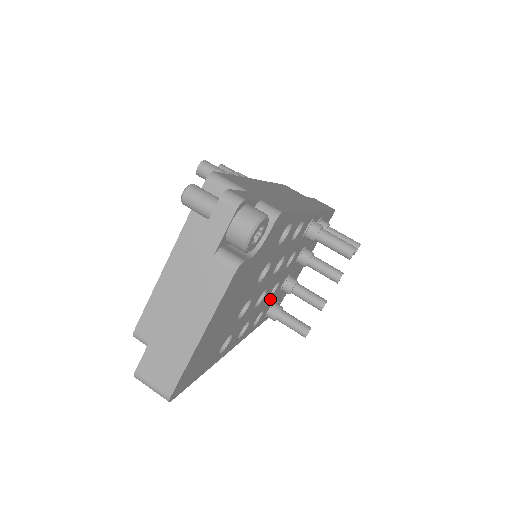
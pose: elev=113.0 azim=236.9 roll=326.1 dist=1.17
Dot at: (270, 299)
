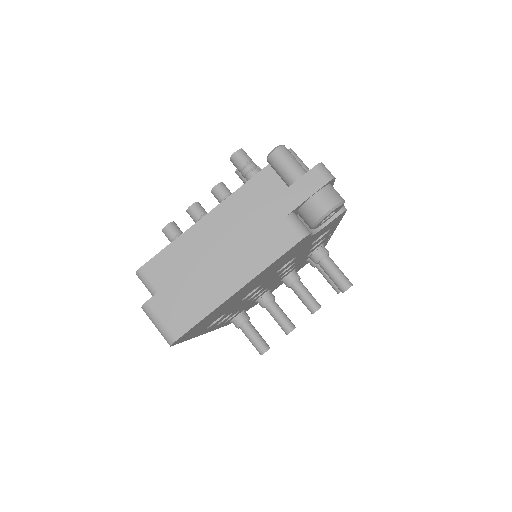
Dot at: (249, 303)
